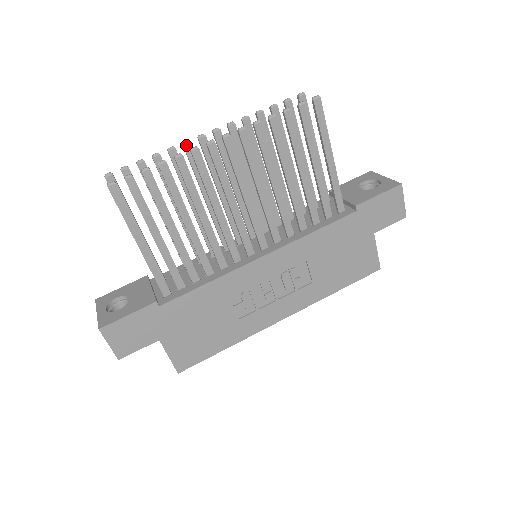
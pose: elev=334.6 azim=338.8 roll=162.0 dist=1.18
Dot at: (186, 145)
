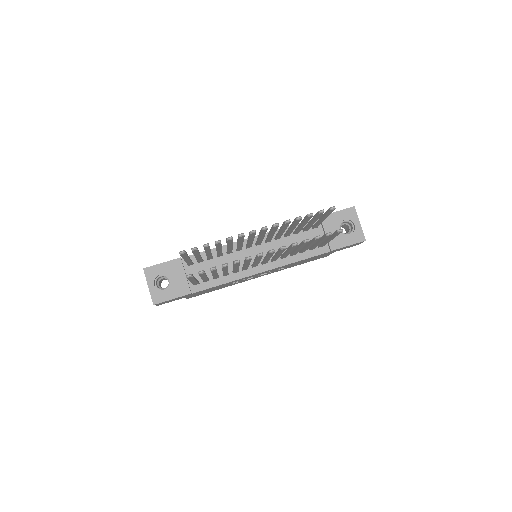
Dot at: (241, 237)
